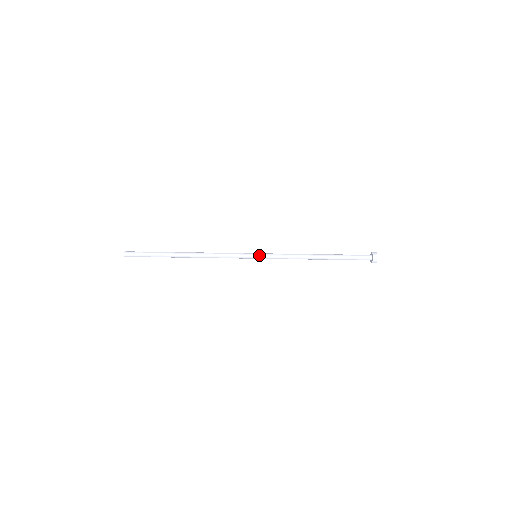
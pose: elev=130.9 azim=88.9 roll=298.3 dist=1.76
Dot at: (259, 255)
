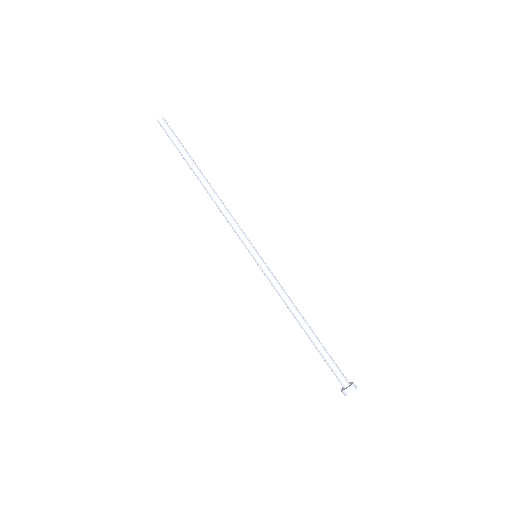
Dot at: (257, 259)
